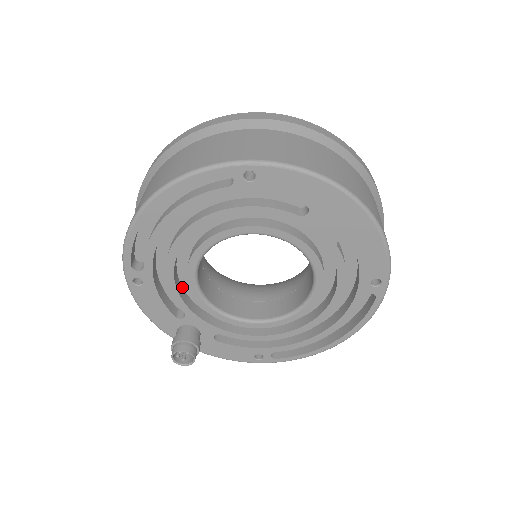
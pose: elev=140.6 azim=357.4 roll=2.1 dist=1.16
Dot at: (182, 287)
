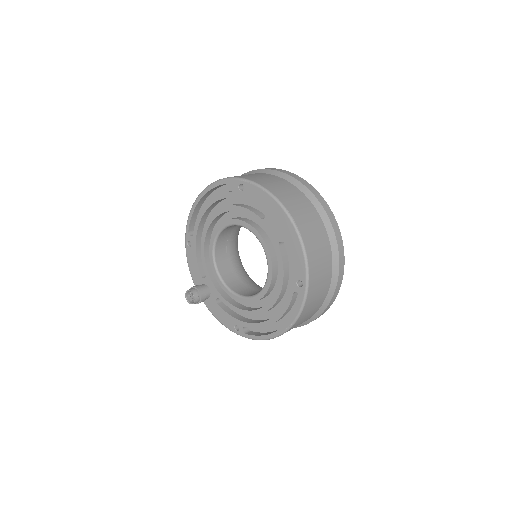
Dot at: occluded
